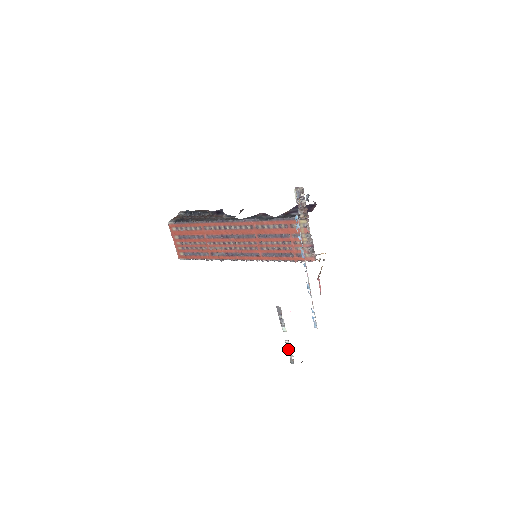
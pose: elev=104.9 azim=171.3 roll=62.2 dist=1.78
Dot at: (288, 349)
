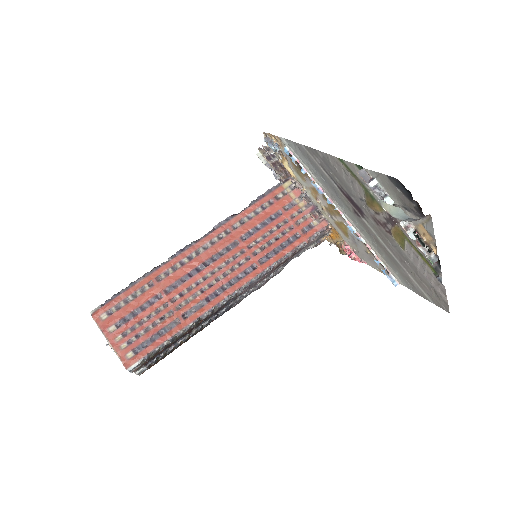
Dot at: (413, 238)
